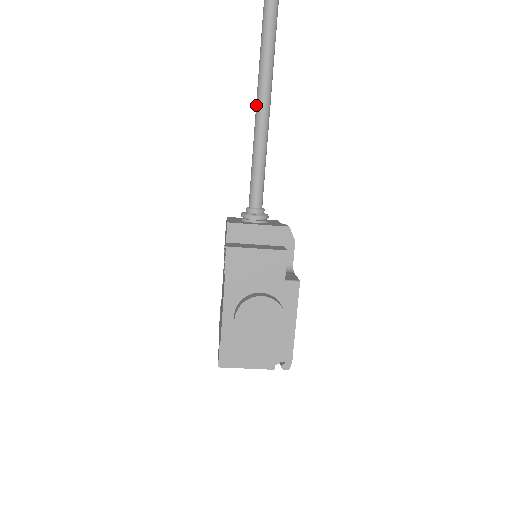
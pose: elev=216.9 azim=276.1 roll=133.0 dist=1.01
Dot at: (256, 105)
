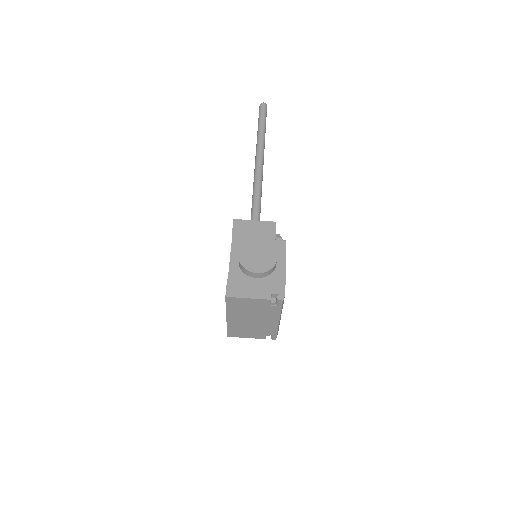
Dot at: (254, 176)
